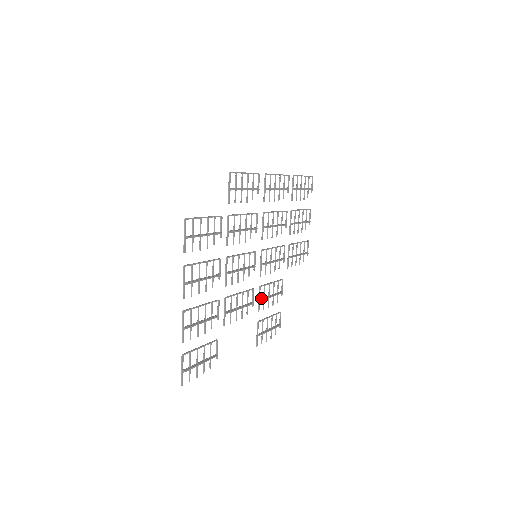
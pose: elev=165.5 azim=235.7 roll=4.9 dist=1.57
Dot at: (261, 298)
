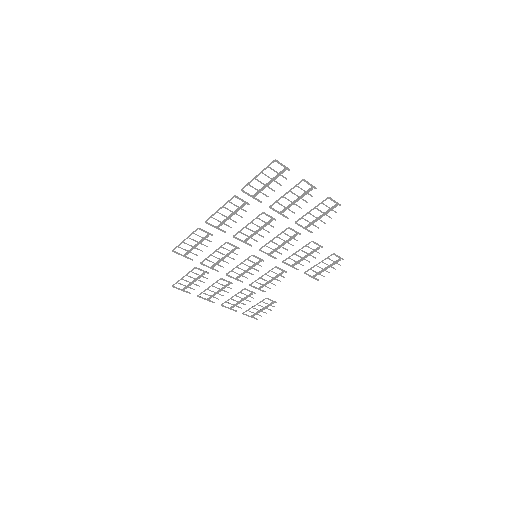
Dot at: occluded
